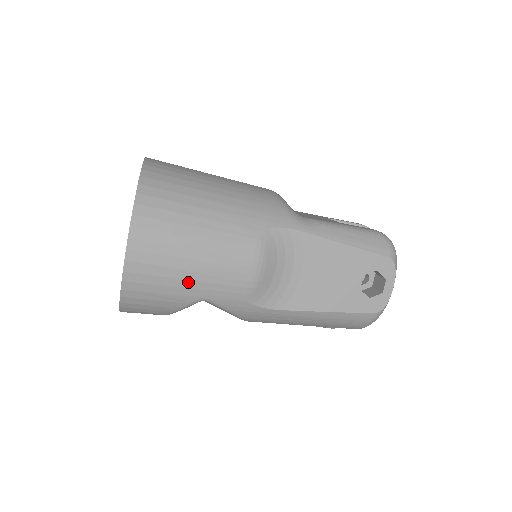
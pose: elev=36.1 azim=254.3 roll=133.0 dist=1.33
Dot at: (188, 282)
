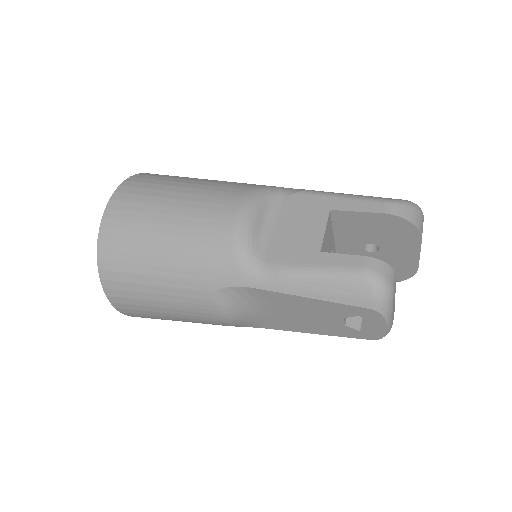
Dot at: (174, 320)
